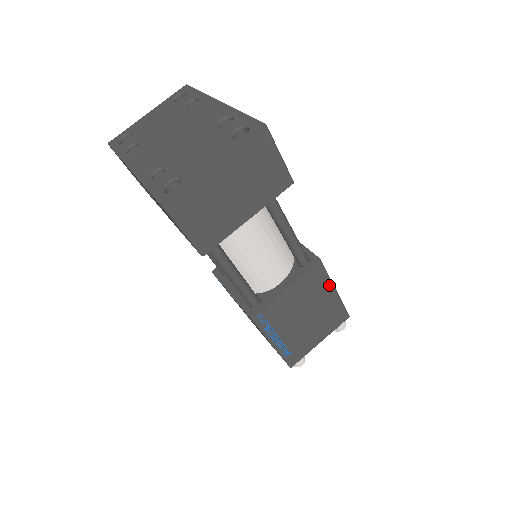
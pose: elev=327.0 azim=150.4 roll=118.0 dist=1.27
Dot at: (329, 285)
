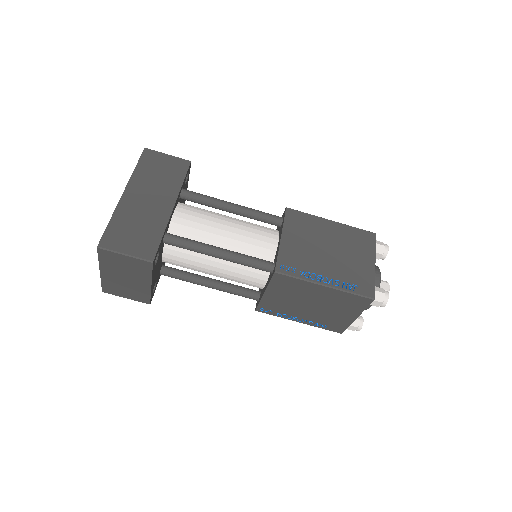
Dot at: (310, 284)
